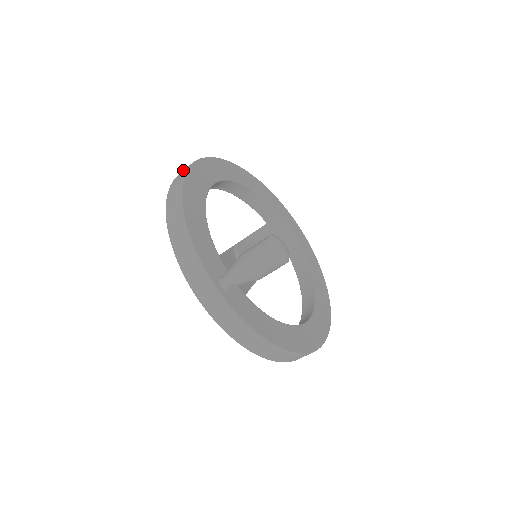
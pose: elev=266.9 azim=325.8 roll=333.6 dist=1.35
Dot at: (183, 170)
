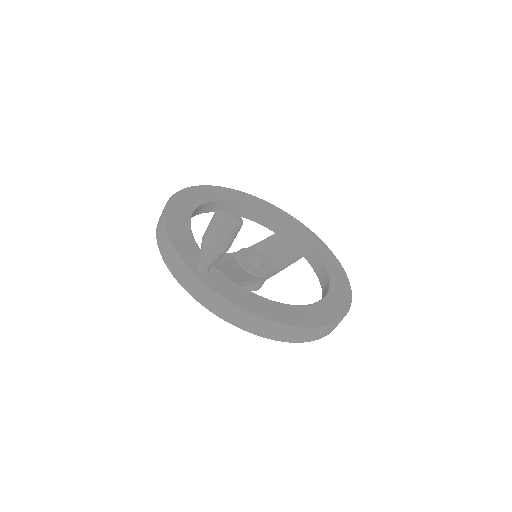
Dot at: occluded
